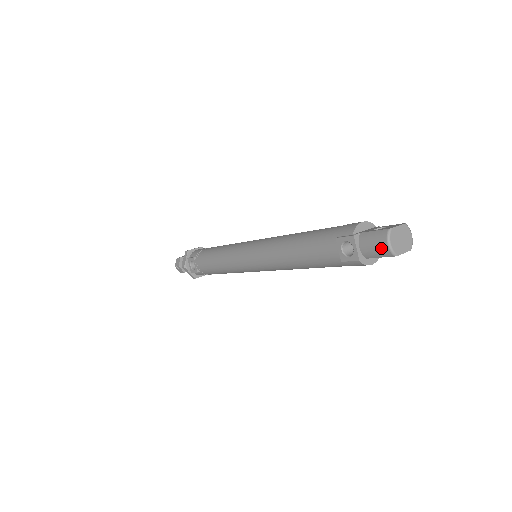
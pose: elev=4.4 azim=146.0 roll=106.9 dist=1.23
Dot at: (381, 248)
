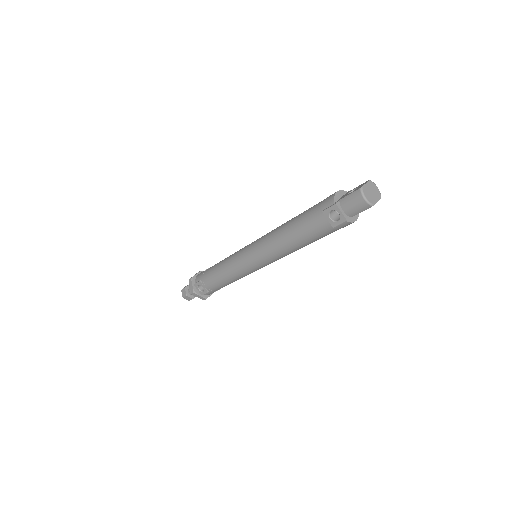
Dot at: (360, 204)
